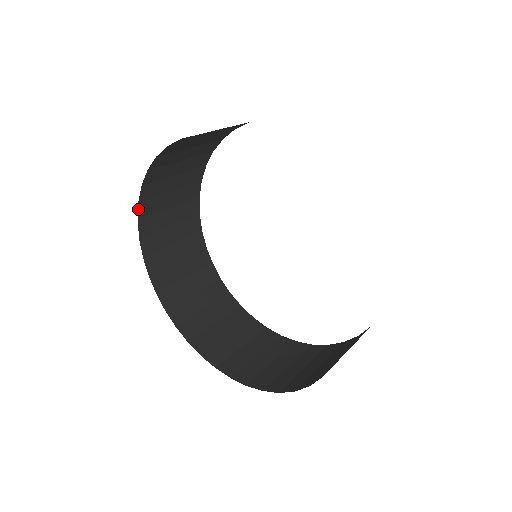
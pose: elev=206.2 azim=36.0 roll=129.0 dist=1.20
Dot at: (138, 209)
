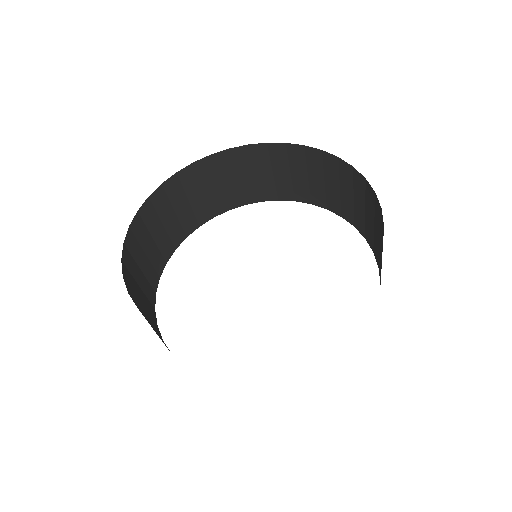
Dot at: (171, 176)
